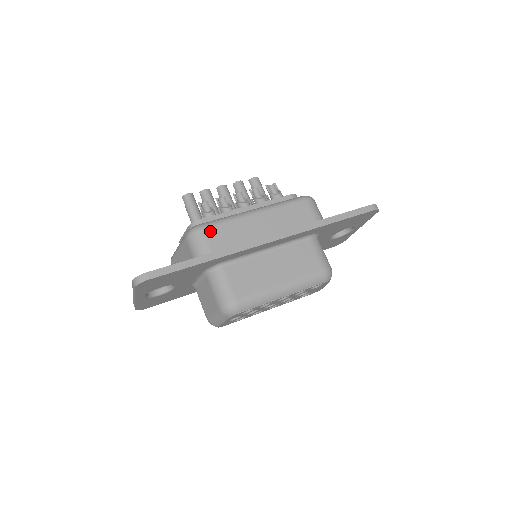
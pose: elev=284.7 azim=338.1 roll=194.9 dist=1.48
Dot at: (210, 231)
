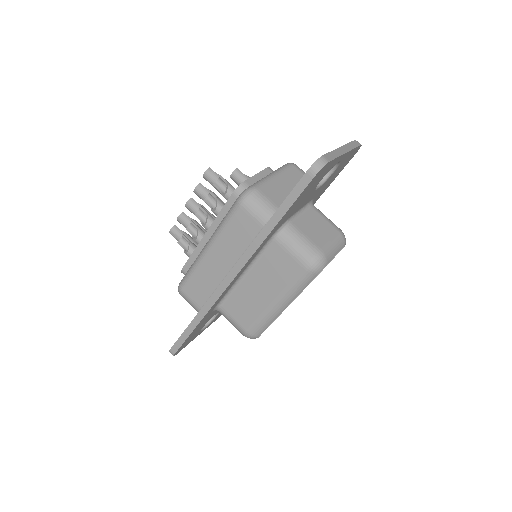
Dot at: (187, 290)
